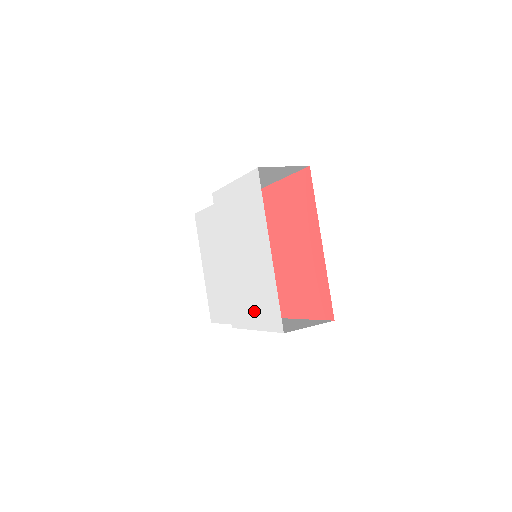
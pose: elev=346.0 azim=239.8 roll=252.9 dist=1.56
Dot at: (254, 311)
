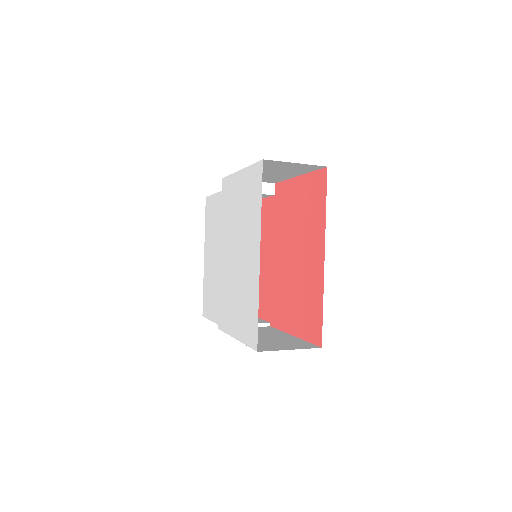
Dot at: (237, 318)
